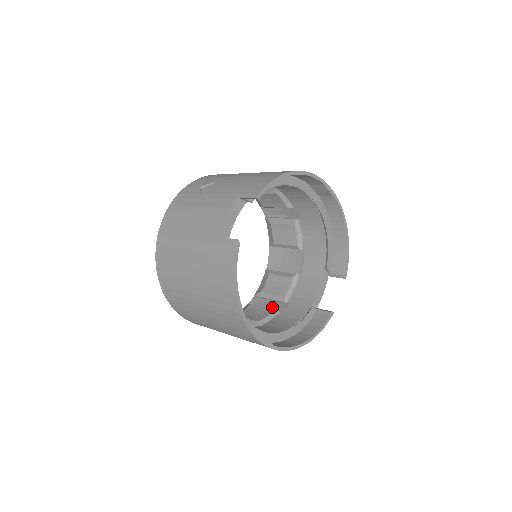
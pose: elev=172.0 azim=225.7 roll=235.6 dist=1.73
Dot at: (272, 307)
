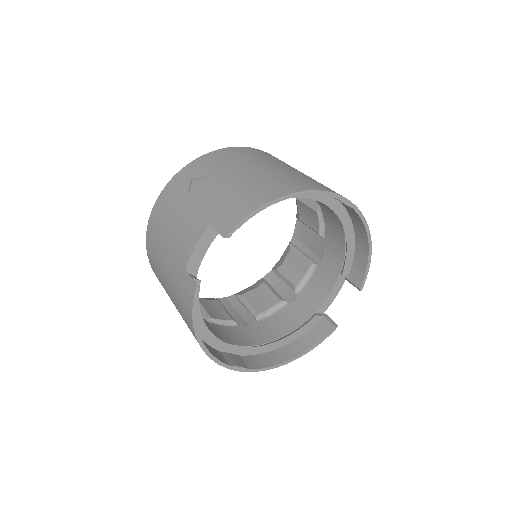
Dot at: (283, 292)
